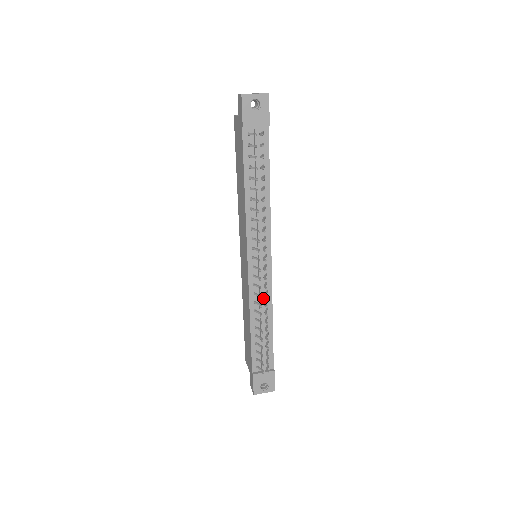
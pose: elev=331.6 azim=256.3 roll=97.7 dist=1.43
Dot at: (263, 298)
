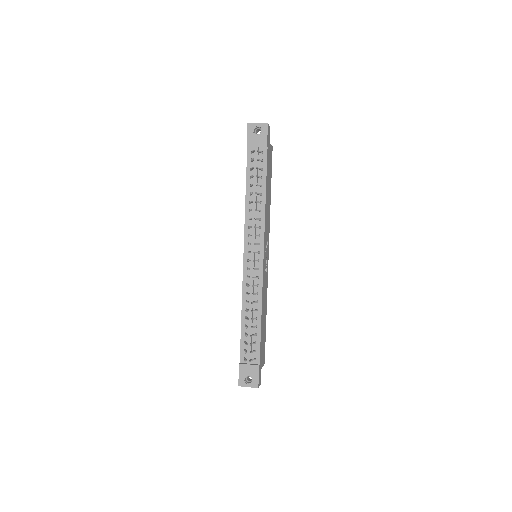
Dot at: (254, 291)
